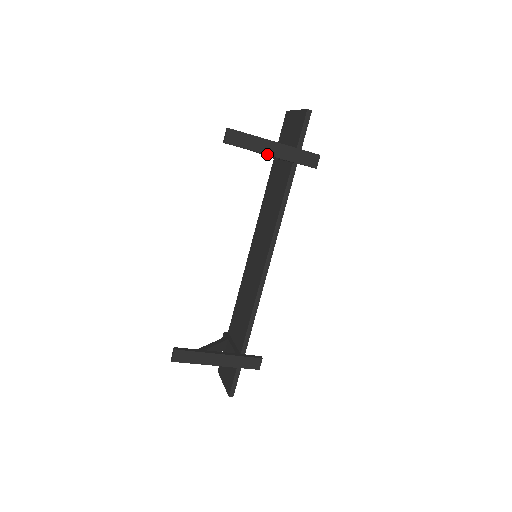
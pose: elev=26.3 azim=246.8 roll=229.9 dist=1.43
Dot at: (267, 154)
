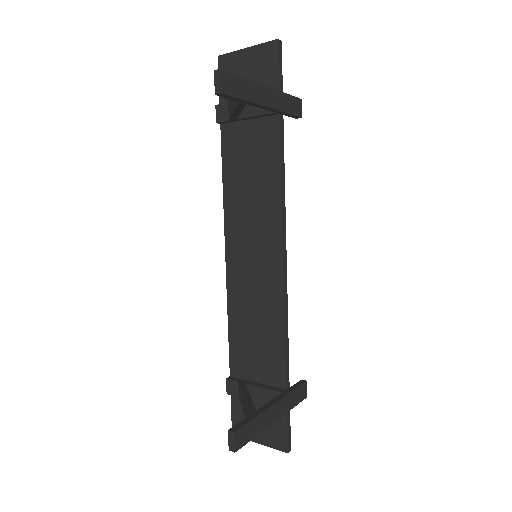
Dot at: (262, 105)
